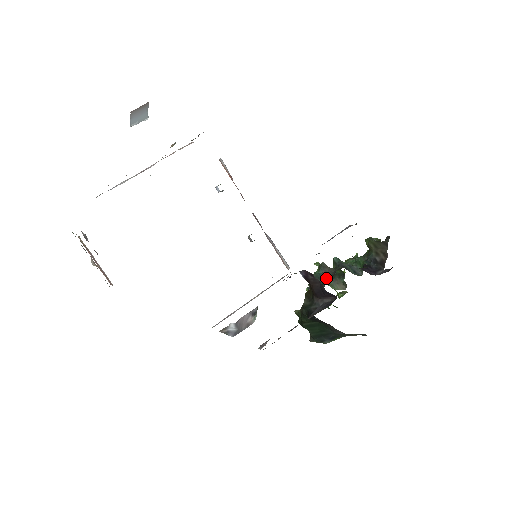
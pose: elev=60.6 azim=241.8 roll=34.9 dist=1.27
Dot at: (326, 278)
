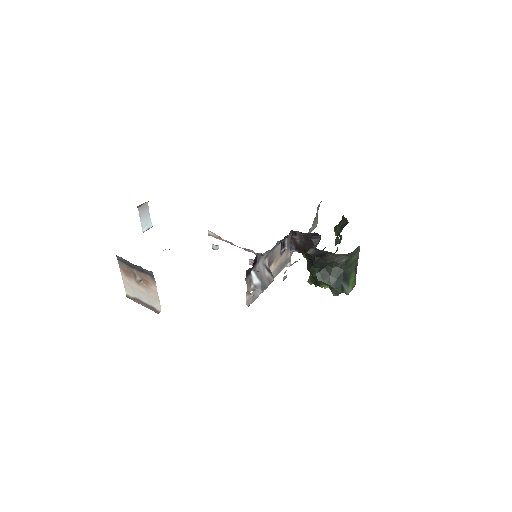
Dot at: occluded
